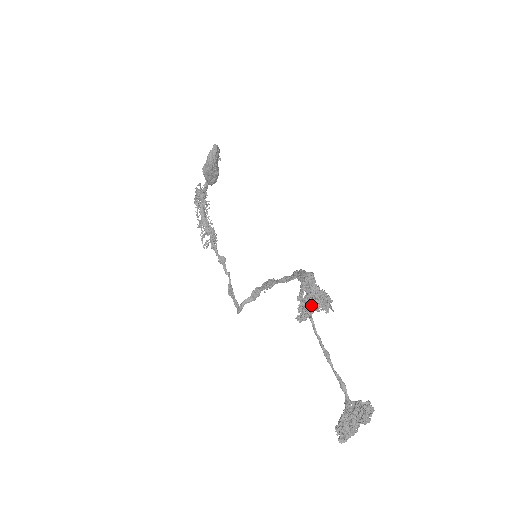
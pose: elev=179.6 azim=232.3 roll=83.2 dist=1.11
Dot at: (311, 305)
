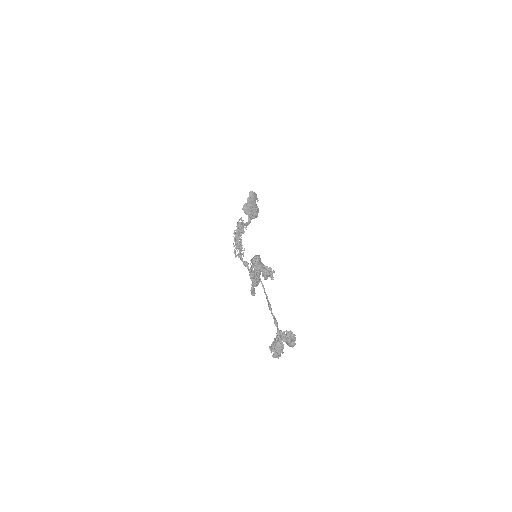
Dot at: (254, 274)
